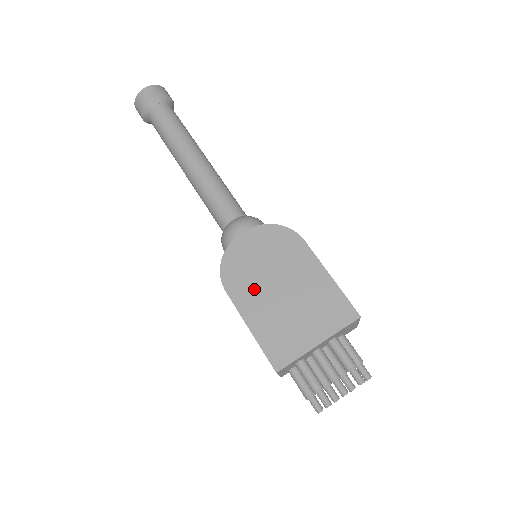
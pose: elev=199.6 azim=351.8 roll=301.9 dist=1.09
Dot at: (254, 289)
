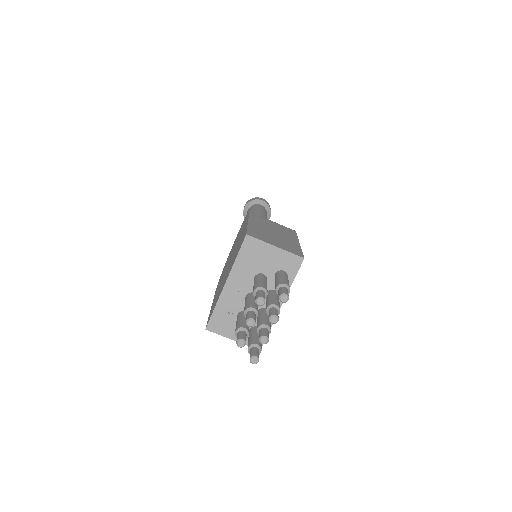
Dot at: occluded
